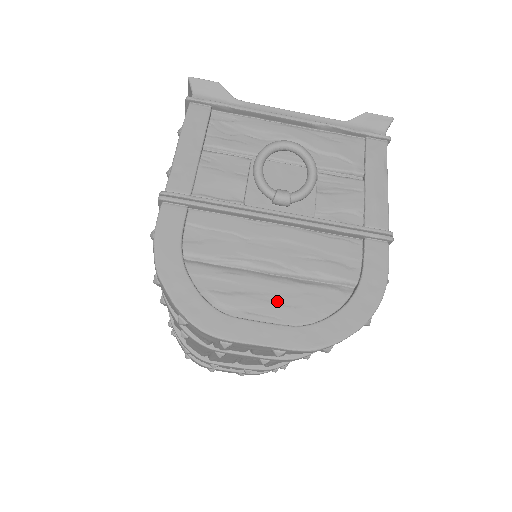
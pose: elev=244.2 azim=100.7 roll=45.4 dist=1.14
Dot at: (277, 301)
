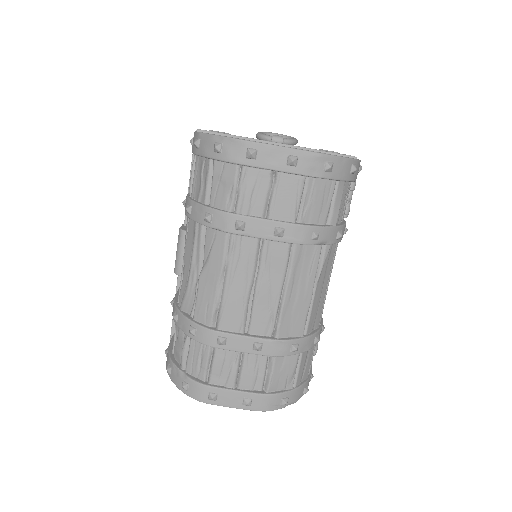
Dot at: occluded
